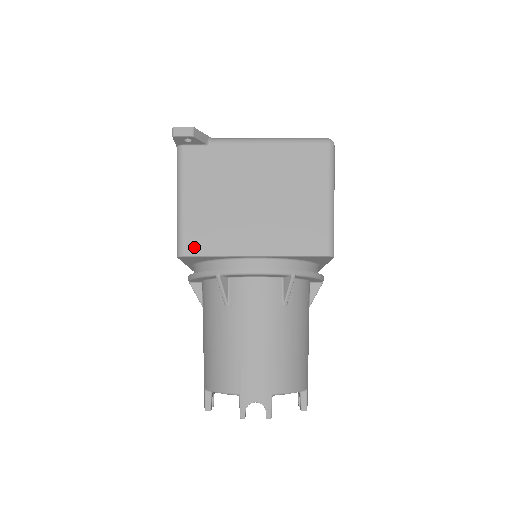
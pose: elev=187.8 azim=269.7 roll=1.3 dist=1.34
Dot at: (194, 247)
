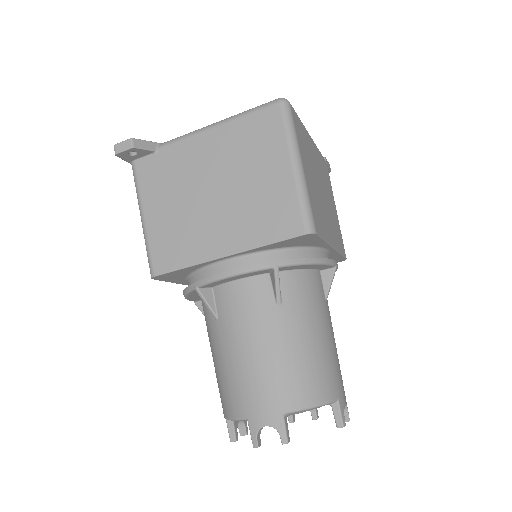
Dot at: (163, 264)
